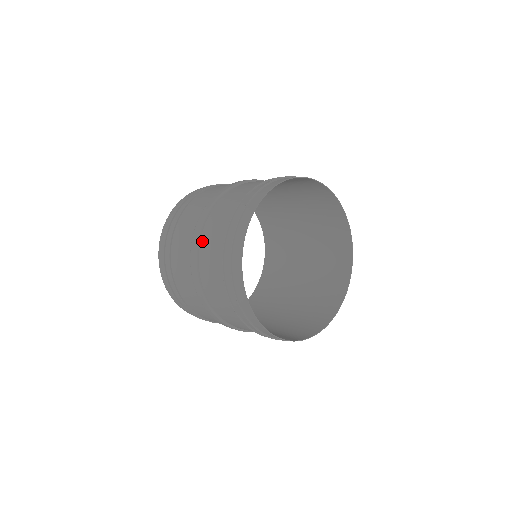
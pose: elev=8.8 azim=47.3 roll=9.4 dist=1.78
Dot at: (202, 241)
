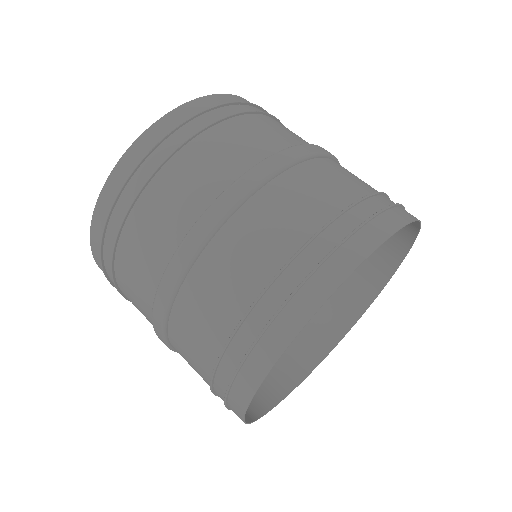
Dot at: (176, 309)
